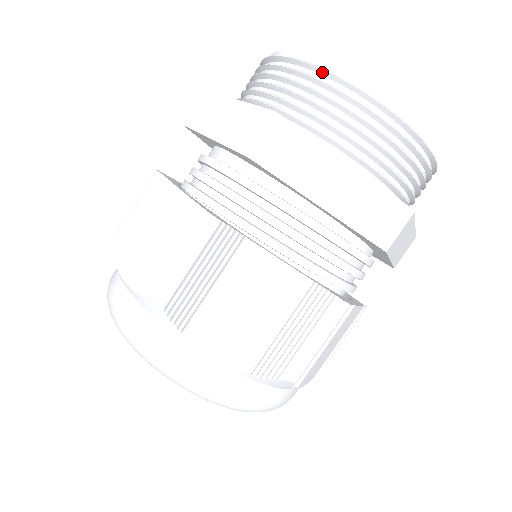
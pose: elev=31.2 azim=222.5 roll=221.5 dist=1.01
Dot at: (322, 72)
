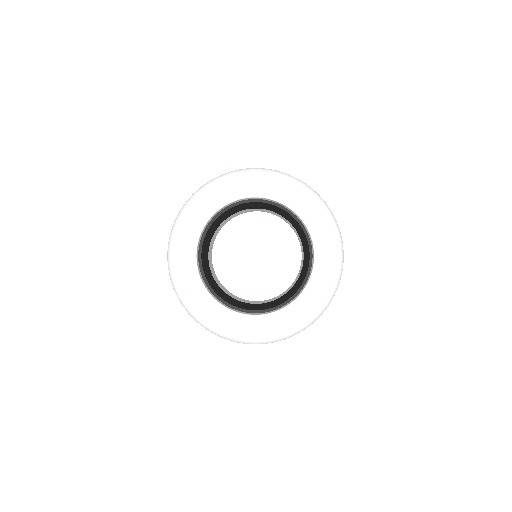
Dot at: occluded
